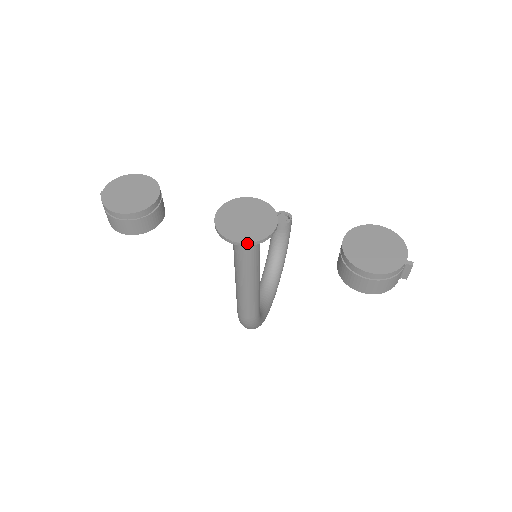
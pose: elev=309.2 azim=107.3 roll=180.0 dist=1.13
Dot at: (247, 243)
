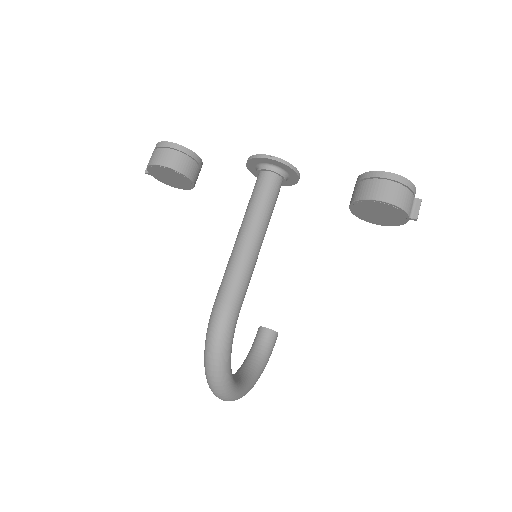
Dot at: (276, 157)
